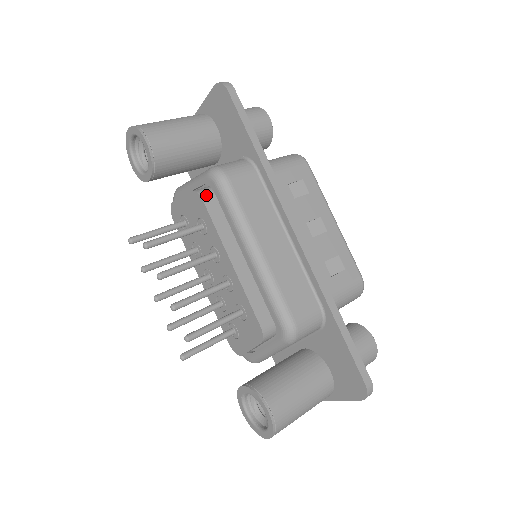
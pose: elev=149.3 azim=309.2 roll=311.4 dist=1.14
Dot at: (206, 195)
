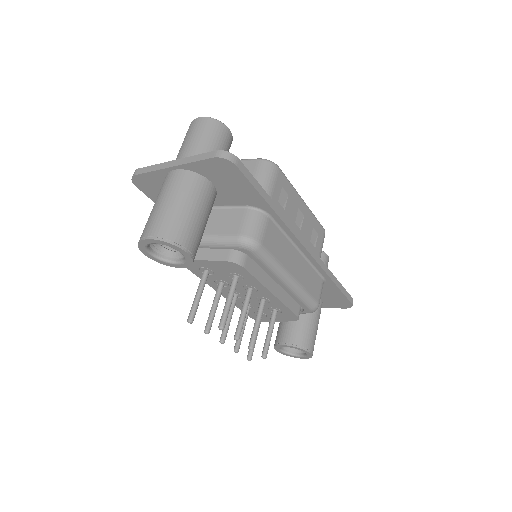
Dot at: (243, 261)
